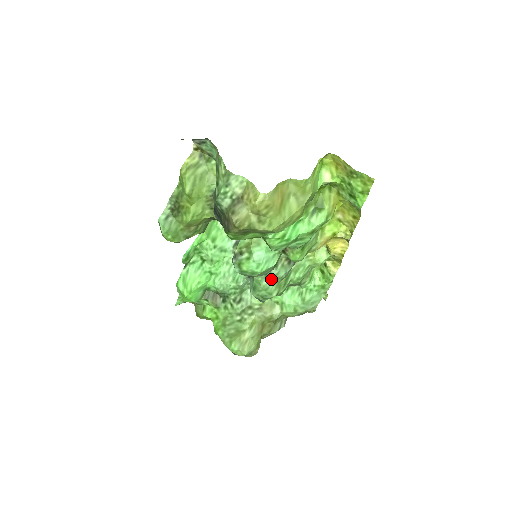
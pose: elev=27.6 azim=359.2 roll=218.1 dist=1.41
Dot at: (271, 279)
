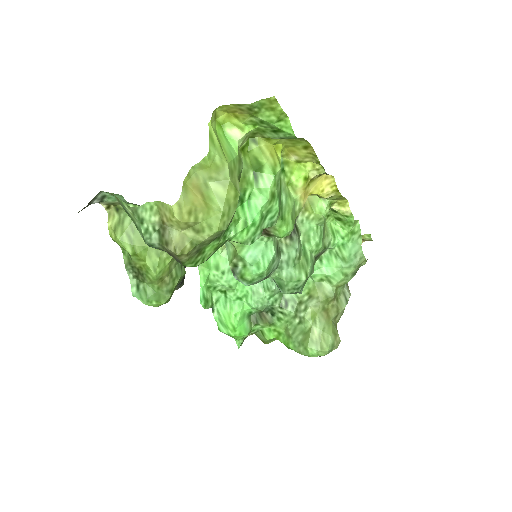
Dot at: (287, 267)
